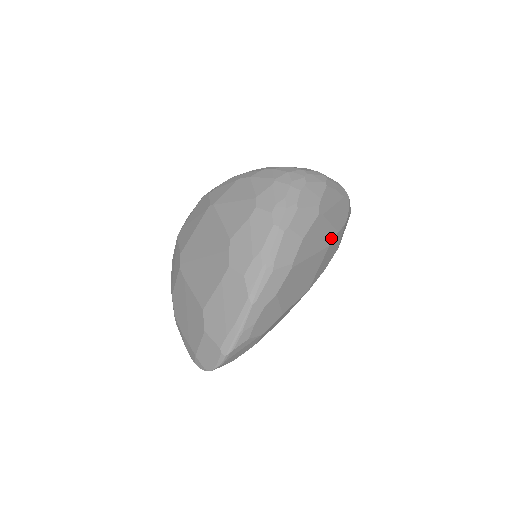
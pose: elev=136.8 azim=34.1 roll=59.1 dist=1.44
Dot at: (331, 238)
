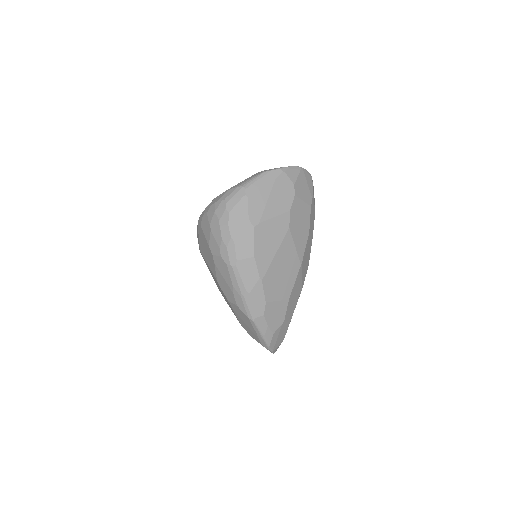
Dot at: (286, 222)
